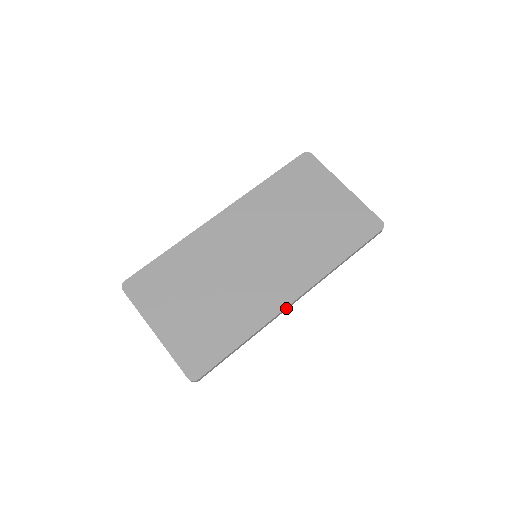
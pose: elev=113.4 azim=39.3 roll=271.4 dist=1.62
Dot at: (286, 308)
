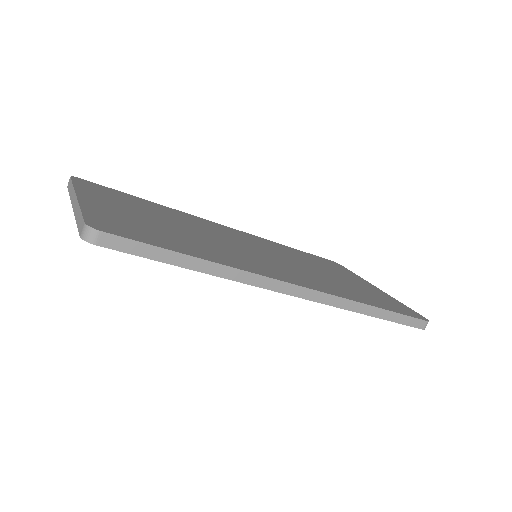
Dot at: (282, 286)
